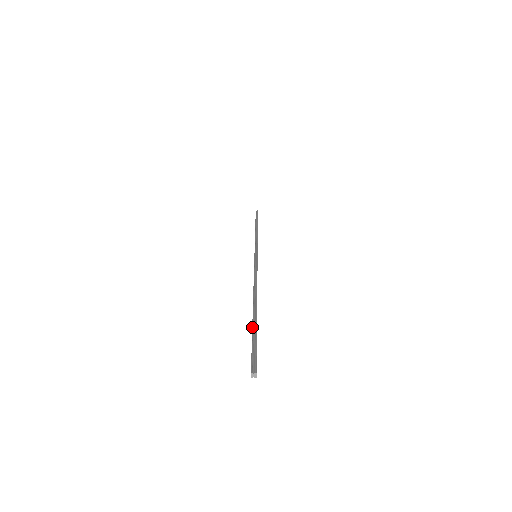
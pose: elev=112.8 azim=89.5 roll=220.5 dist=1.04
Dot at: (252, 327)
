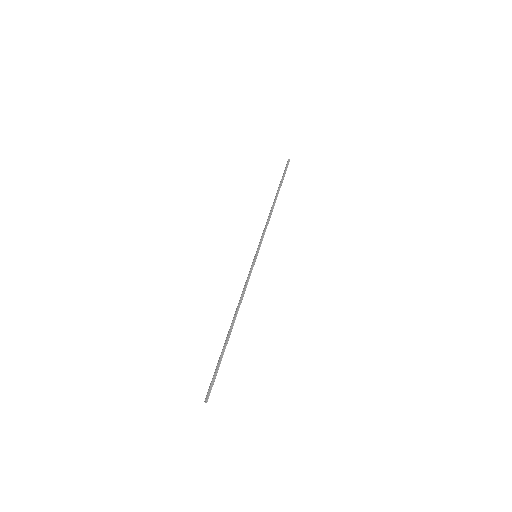
Dot at: (220, 357)
